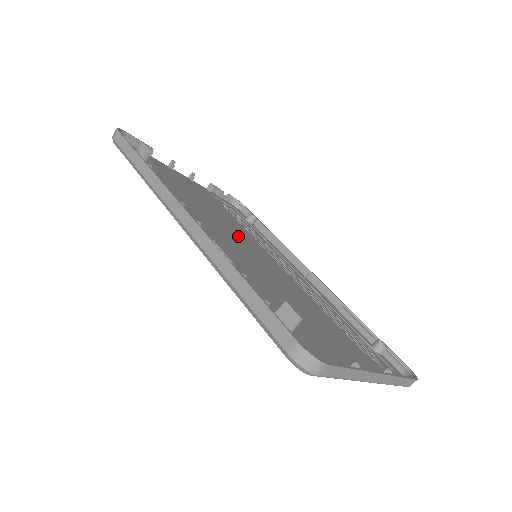
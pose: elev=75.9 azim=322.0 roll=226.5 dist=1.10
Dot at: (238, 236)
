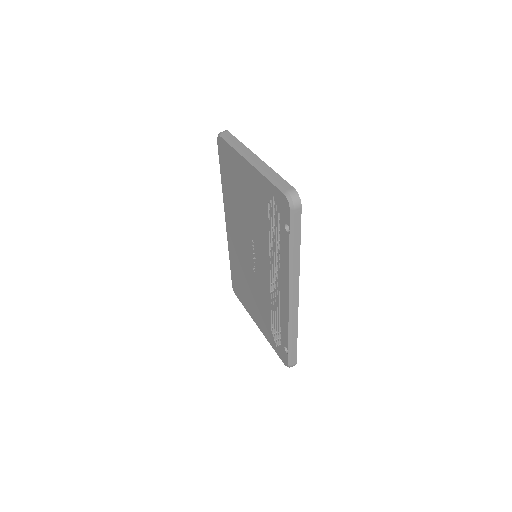
Dot at: occluded
